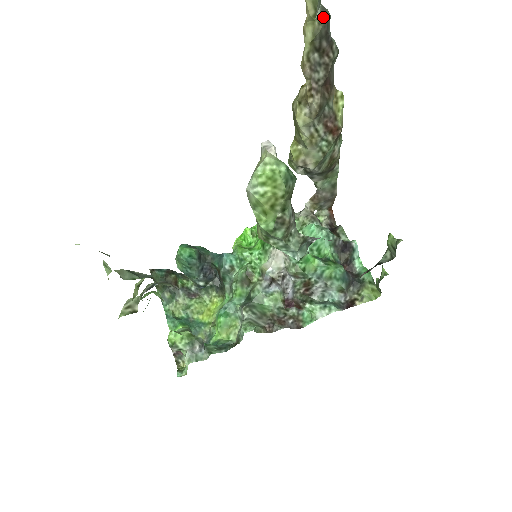
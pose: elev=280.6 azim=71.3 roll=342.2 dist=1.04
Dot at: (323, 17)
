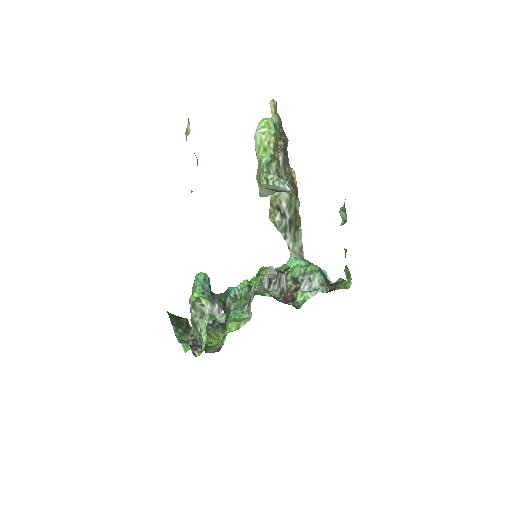
Dot at: (279, 116)
